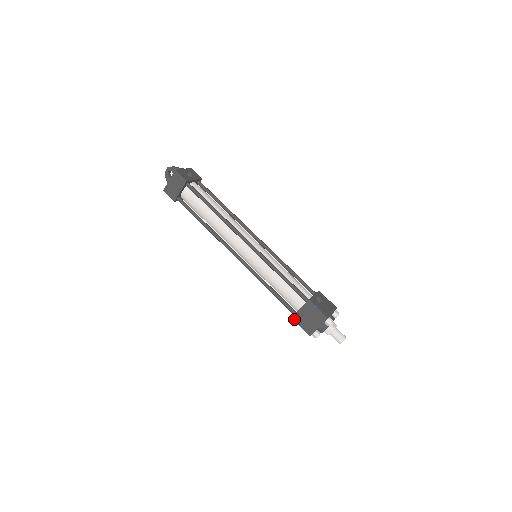
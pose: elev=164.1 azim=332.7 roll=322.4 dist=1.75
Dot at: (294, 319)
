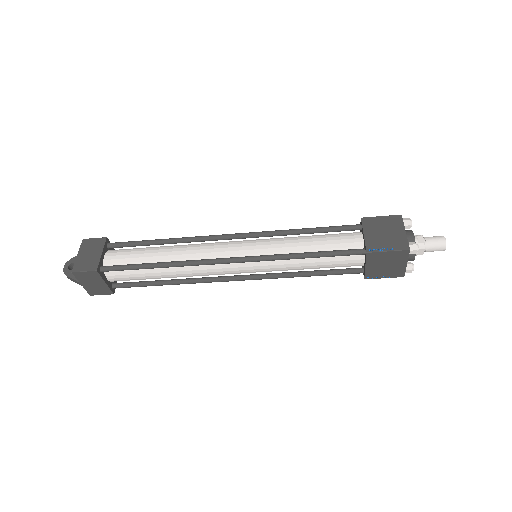
Dot at: (370, 250)
